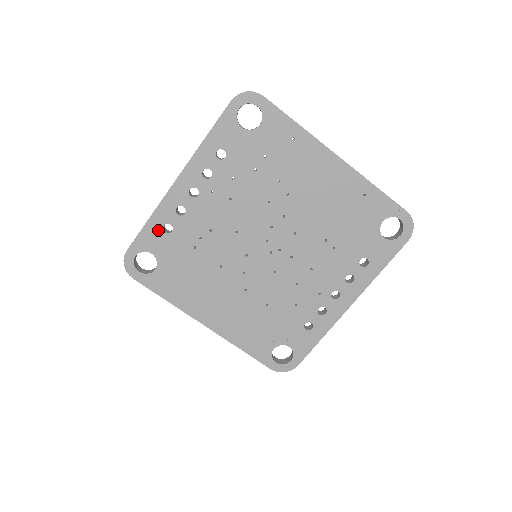
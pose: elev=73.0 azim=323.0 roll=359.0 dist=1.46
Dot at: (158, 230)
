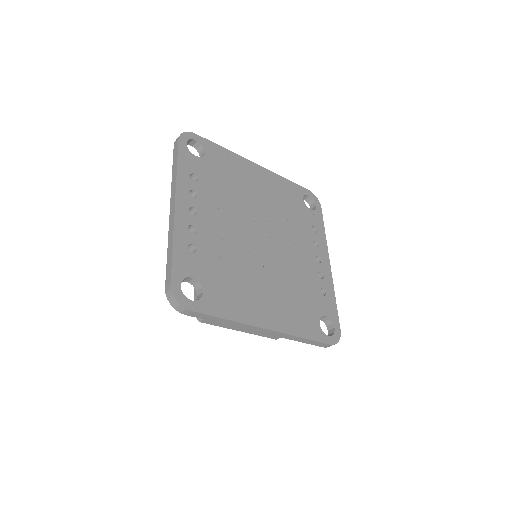
Dot at: (185, 253)
